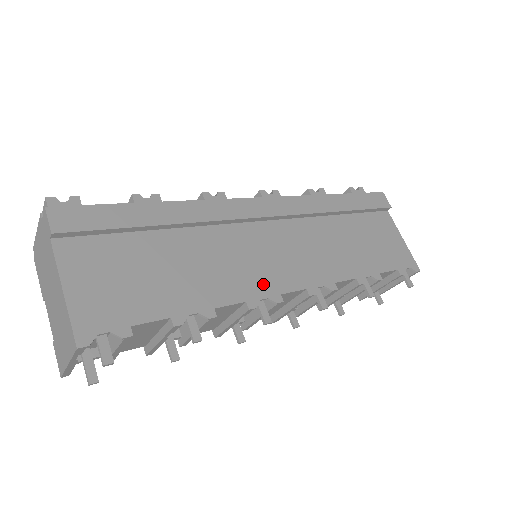
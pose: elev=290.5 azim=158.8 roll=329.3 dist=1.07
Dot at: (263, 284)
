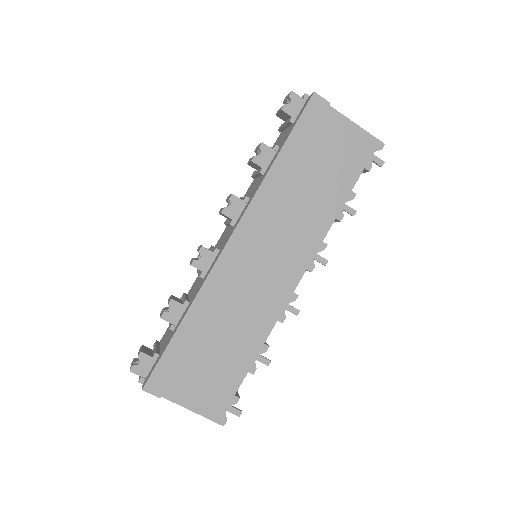
Dot at: (279, 298)
